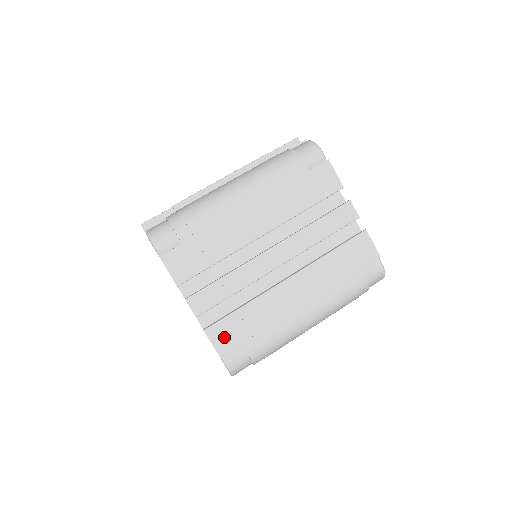
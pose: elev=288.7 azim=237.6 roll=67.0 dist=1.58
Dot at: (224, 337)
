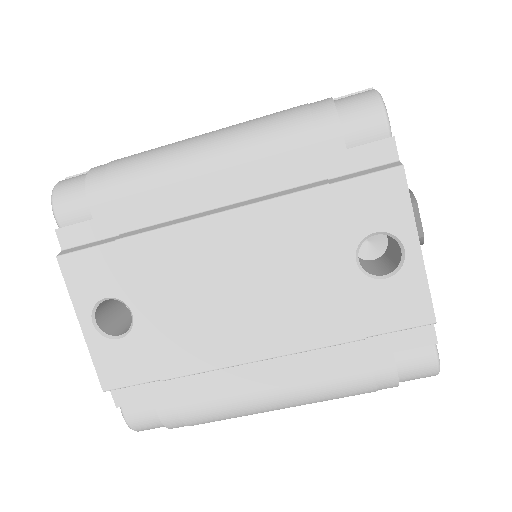
Dot at: occluded
